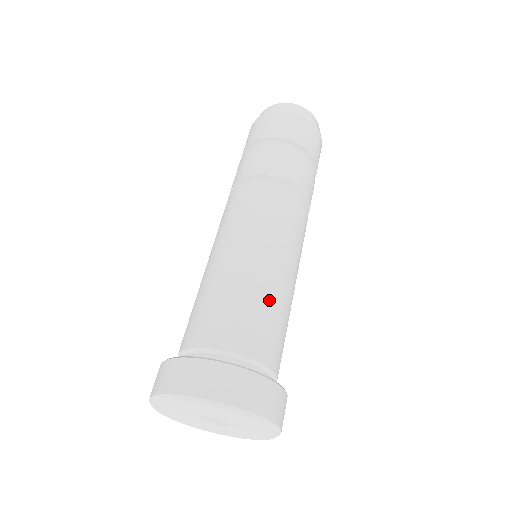
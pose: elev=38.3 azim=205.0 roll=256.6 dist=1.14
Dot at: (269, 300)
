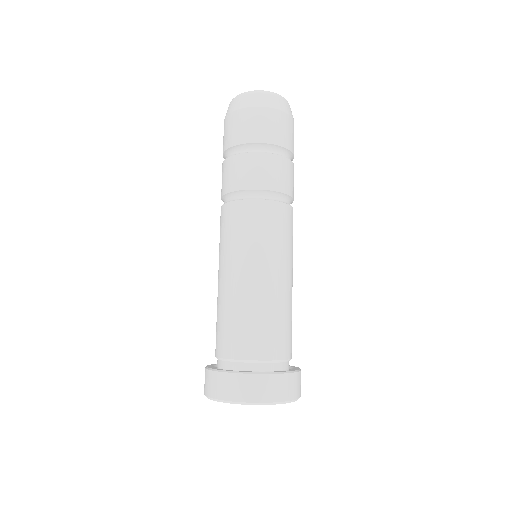
Dot at: (254, 308)
